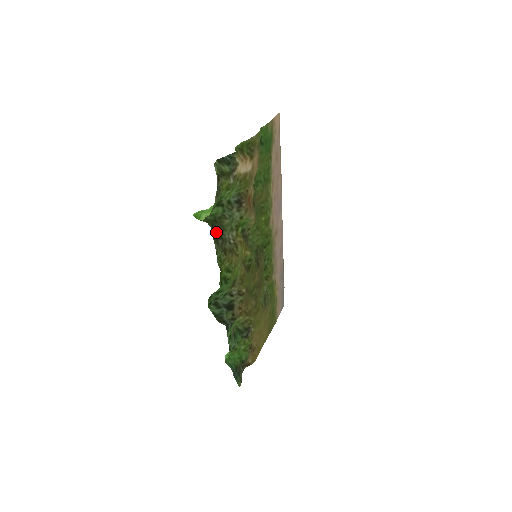
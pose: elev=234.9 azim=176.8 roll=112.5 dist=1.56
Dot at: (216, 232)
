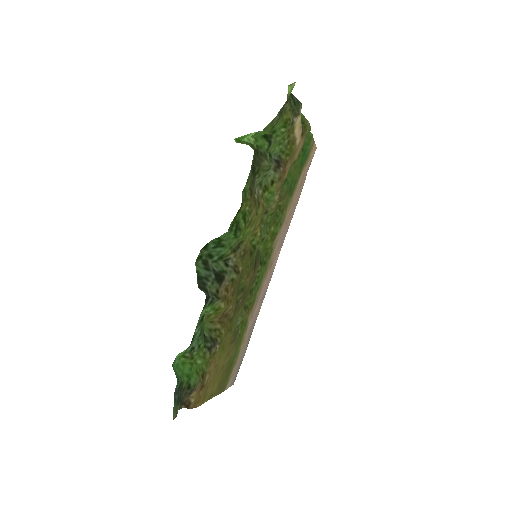
Dot at: (252, 165)
